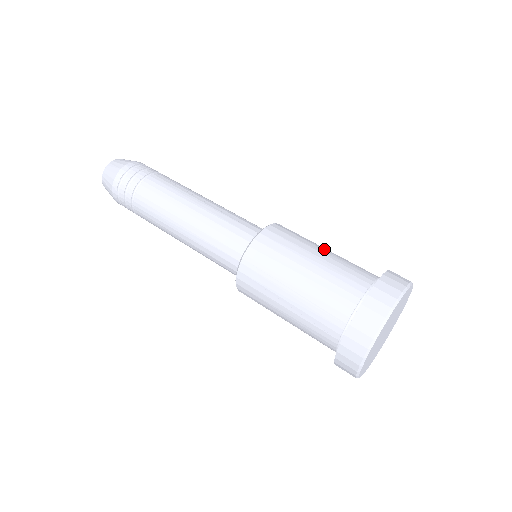
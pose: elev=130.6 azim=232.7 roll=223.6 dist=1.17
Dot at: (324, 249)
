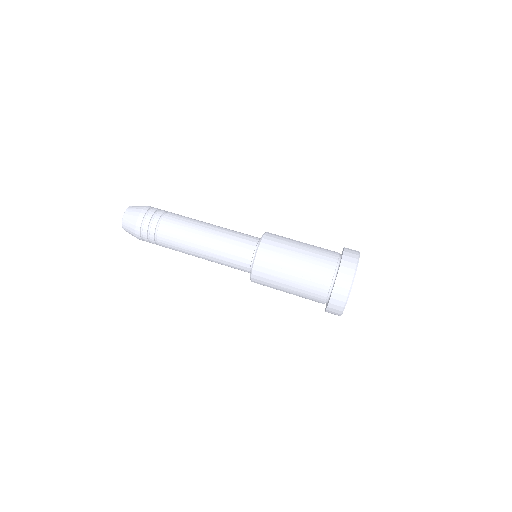
Dot at: occluded
